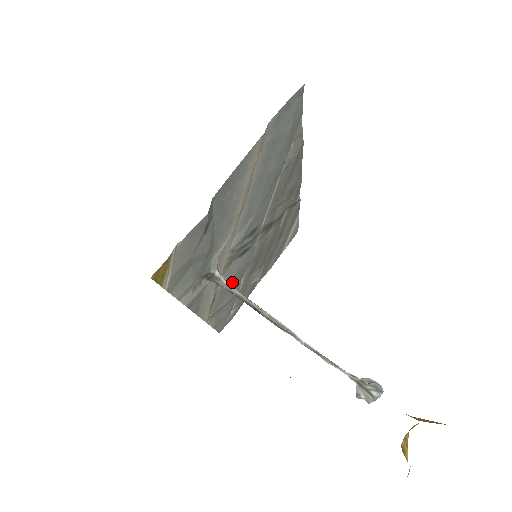
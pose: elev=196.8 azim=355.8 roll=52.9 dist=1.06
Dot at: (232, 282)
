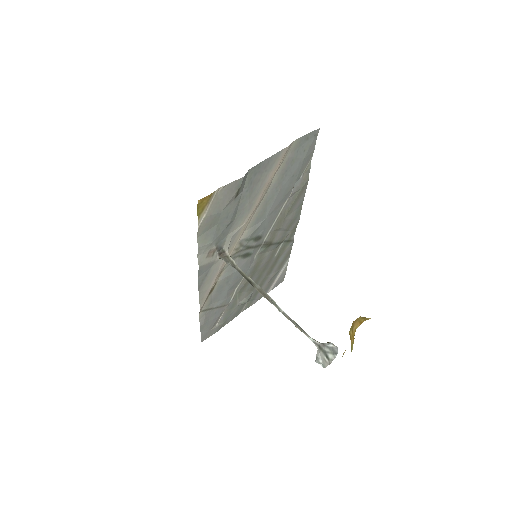
Dot at: (229, 283)
